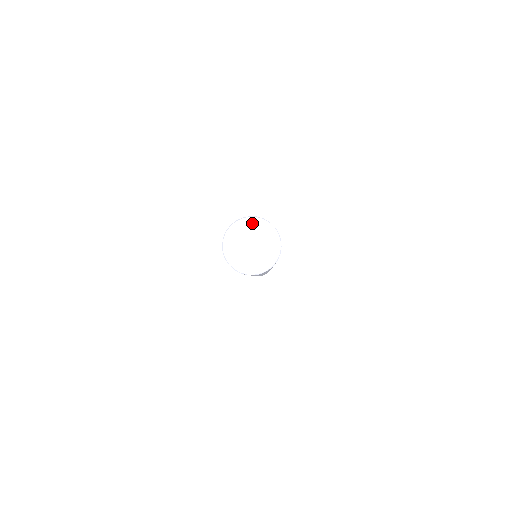
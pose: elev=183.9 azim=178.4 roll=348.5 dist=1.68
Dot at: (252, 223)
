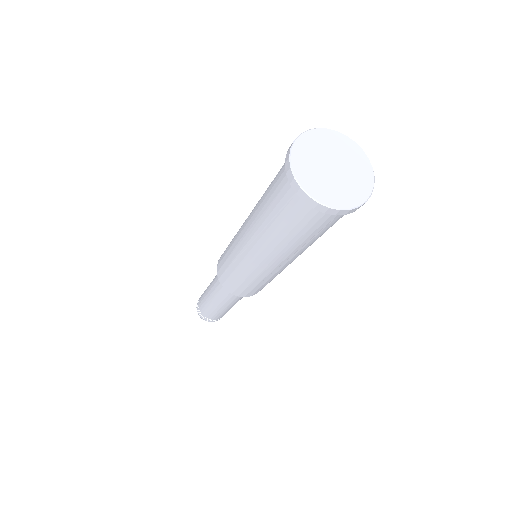
Dot at: (305, 144)
